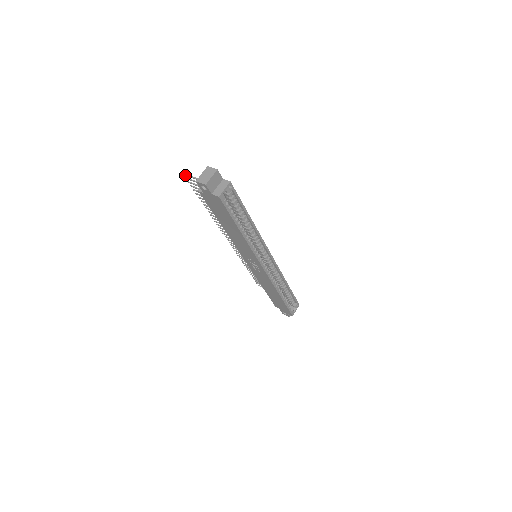
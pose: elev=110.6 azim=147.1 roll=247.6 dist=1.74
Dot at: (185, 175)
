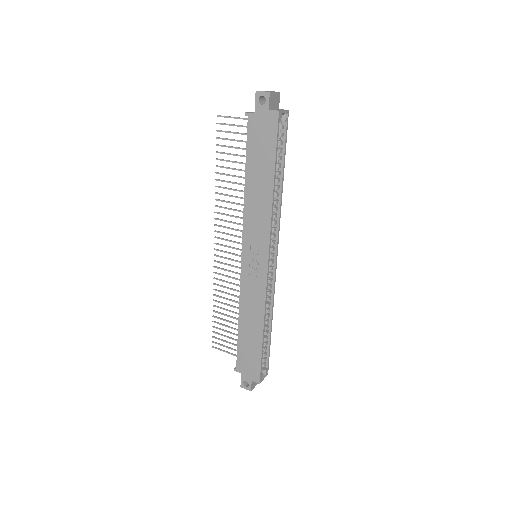
Dot at: (221, 116)
